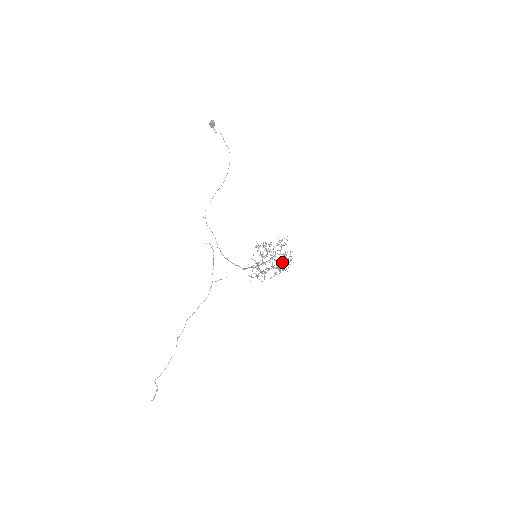
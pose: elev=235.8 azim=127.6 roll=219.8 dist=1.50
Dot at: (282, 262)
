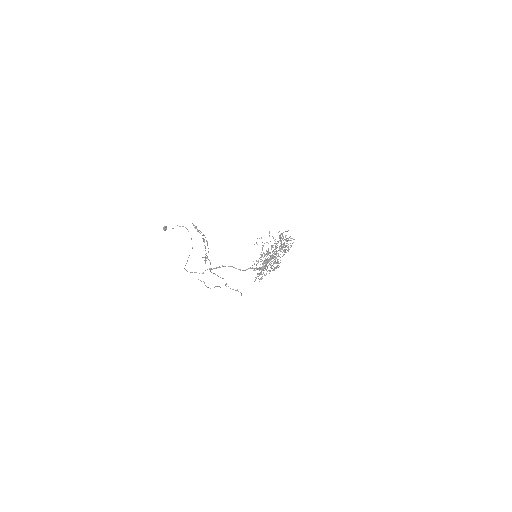
Dot at: (280, 234)
